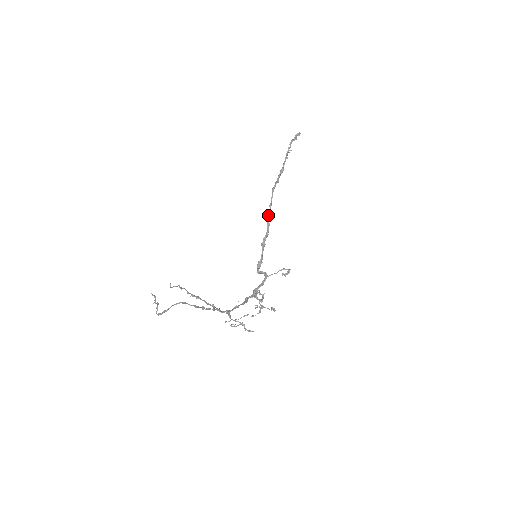
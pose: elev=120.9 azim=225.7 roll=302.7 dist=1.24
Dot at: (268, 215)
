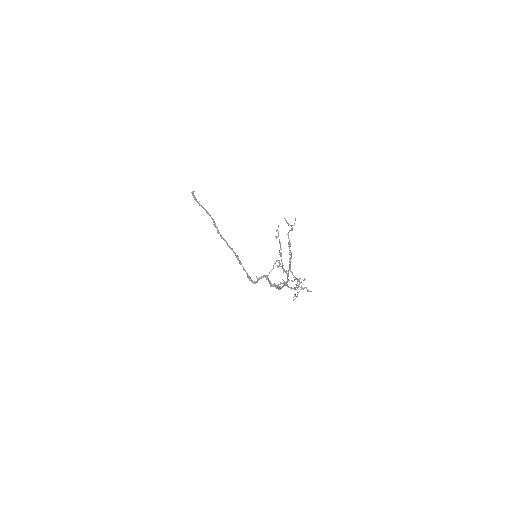
Dot at: (226, 243)
